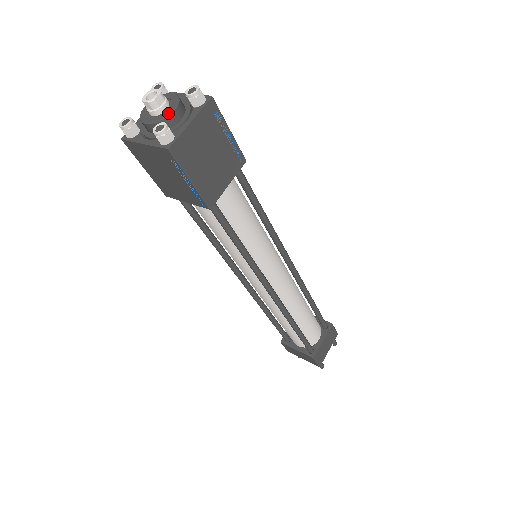
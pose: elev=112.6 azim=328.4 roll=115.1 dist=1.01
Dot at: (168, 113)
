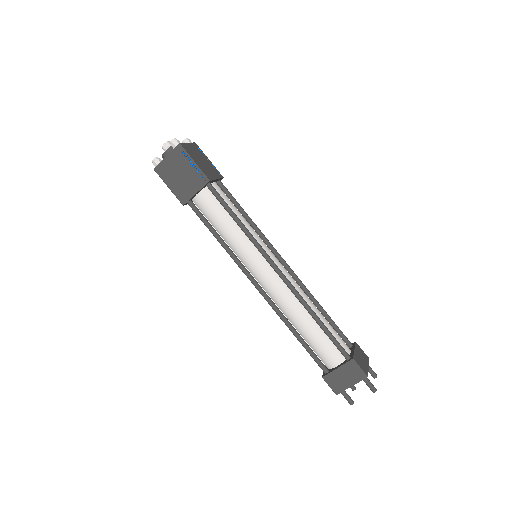
Dot at: occluded
